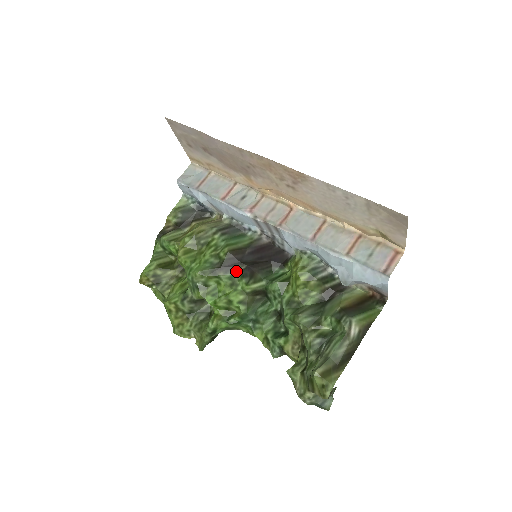
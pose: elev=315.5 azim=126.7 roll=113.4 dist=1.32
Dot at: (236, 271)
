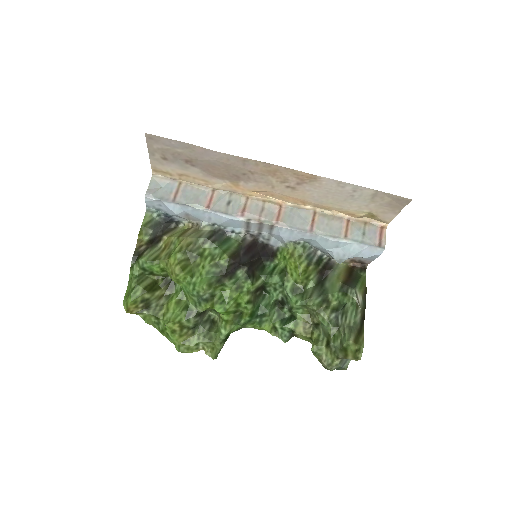
Dot at: (239, 274)
